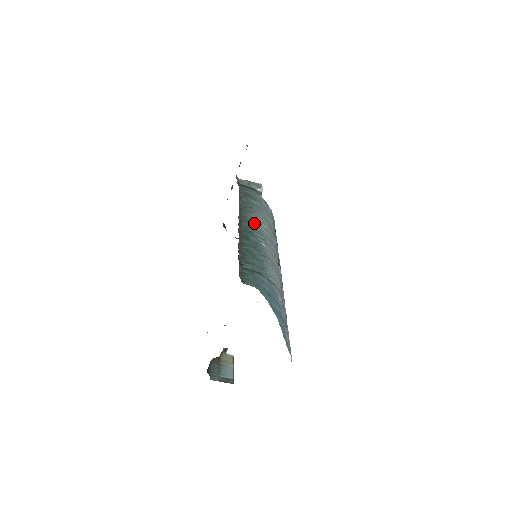
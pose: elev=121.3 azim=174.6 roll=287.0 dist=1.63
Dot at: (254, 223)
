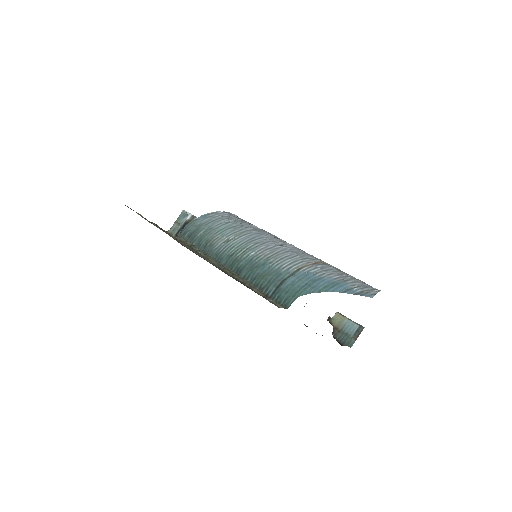
Dot at: (225, 250)
